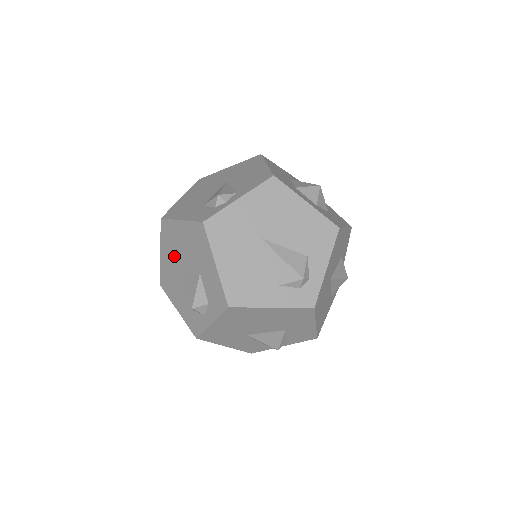
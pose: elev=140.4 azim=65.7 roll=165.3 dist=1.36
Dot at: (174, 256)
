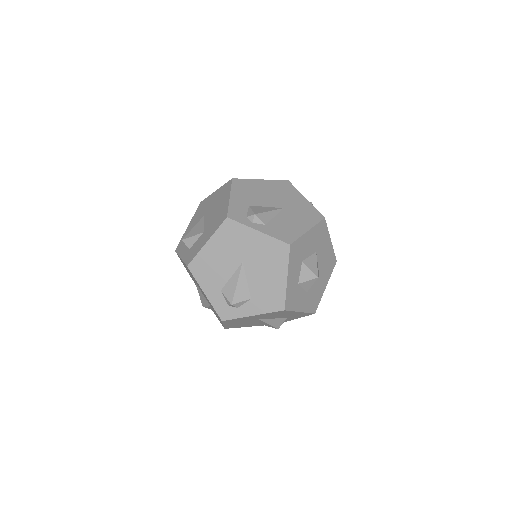
Dot at: (213, 204)
